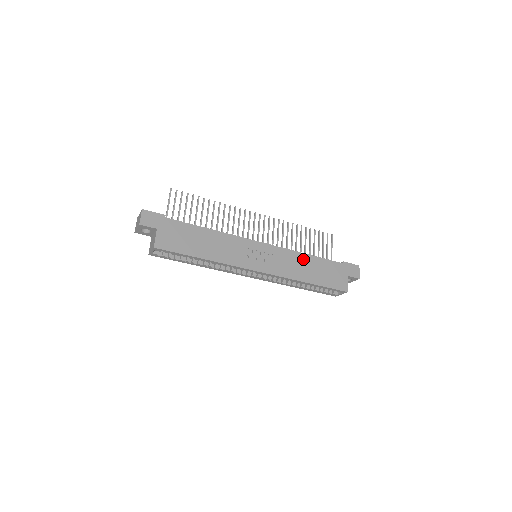
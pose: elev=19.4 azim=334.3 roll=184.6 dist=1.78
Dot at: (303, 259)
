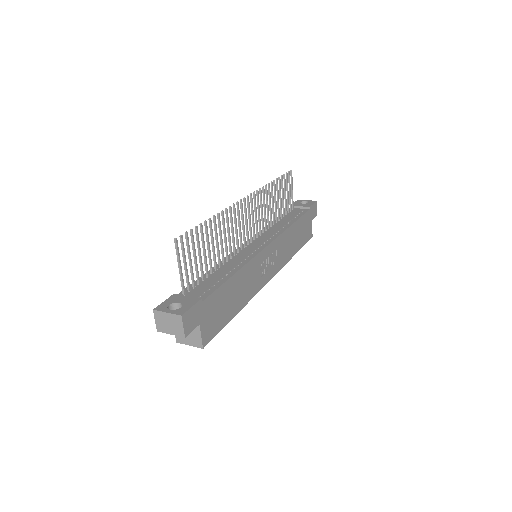
Dot at: (291, 233)
